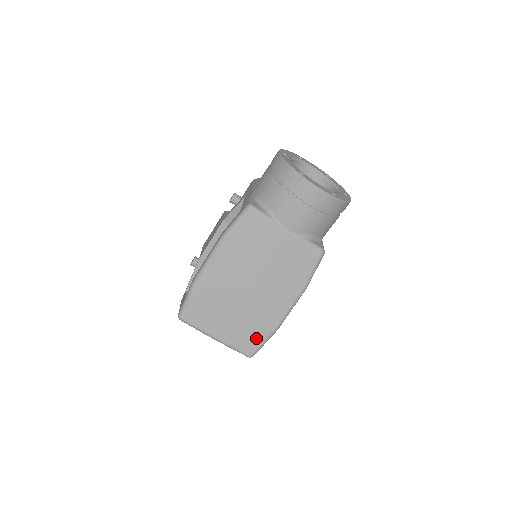
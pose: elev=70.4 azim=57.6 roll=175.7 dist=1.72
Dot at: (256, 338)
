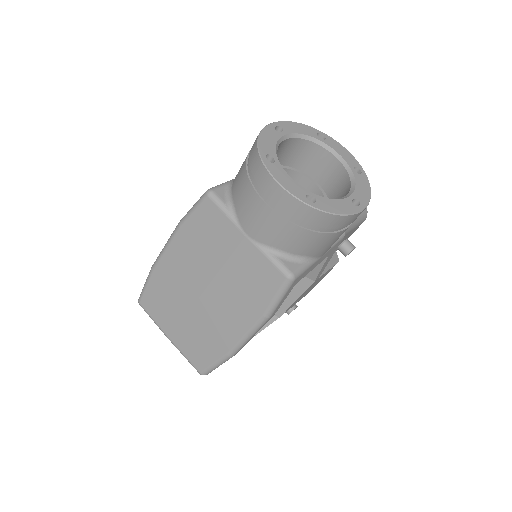
Dot at: (207, 356)
